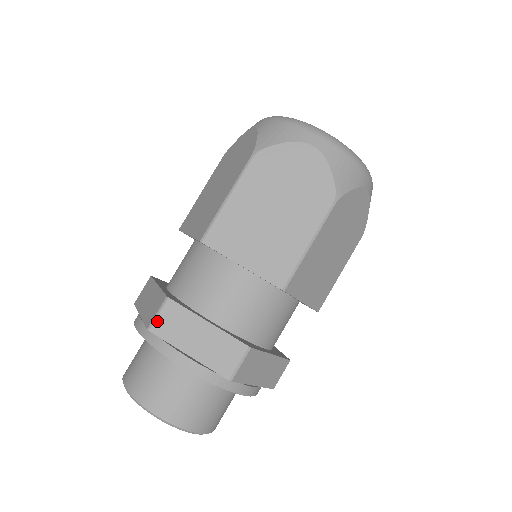
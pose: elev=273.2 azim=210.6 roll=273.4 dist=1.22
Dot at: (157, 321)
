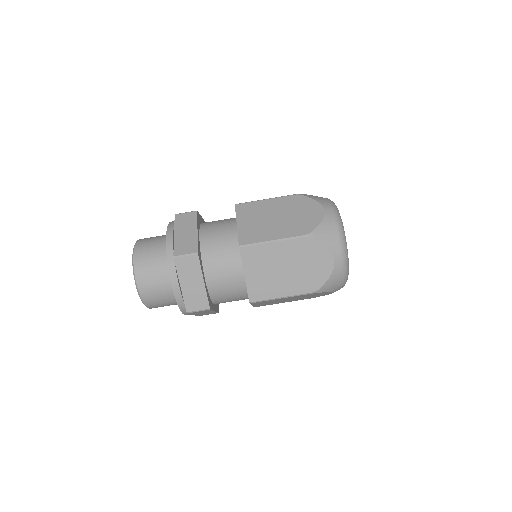
Dot at: (182, 214)
